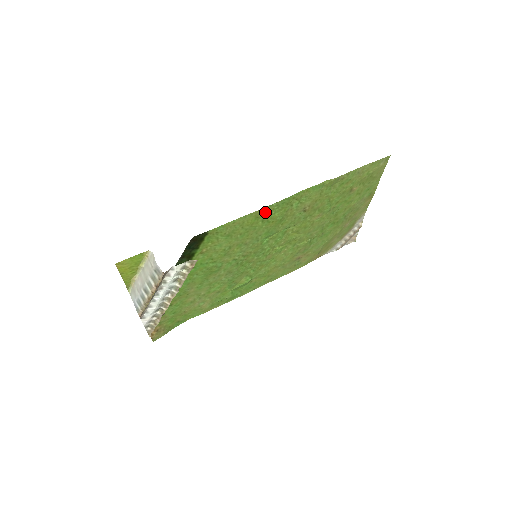
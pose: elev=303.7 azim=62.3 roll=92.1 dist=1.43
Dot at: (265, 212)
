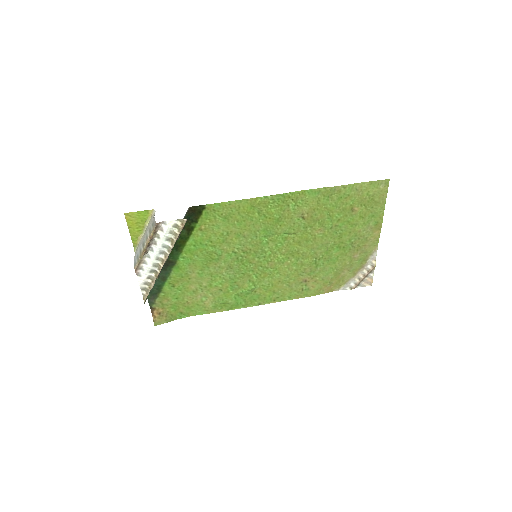
Dot at: (261, 203)
